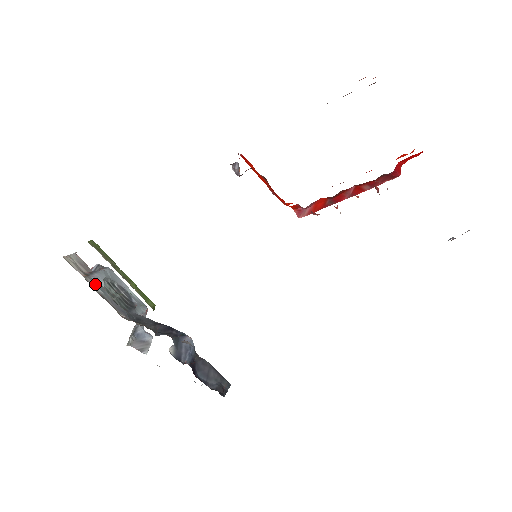
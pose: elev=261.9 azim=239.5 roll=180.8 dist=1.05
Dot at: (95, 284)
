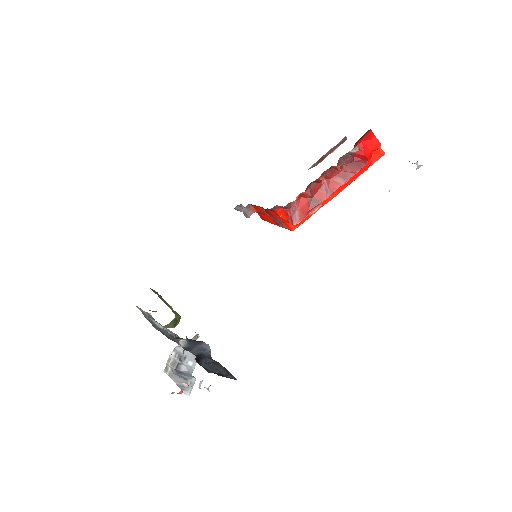
Dot at: (149, 318)
